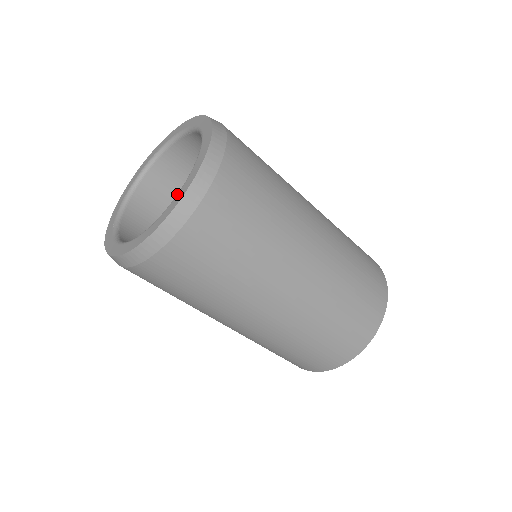
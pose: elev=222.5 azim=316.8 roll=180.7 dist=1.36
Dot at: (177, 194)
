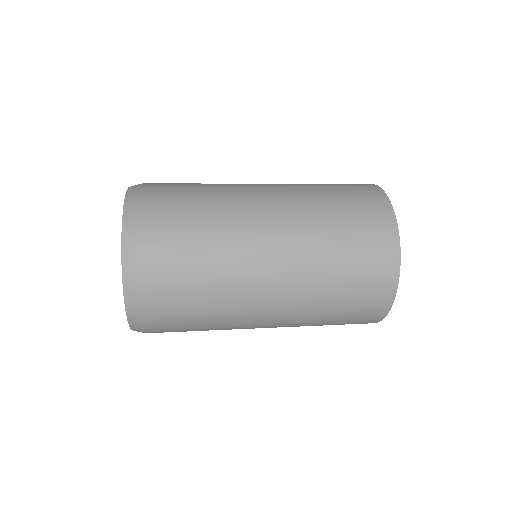
Dot at: occluded
